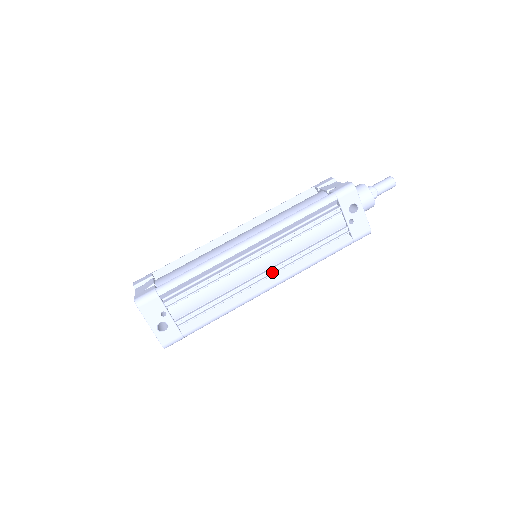
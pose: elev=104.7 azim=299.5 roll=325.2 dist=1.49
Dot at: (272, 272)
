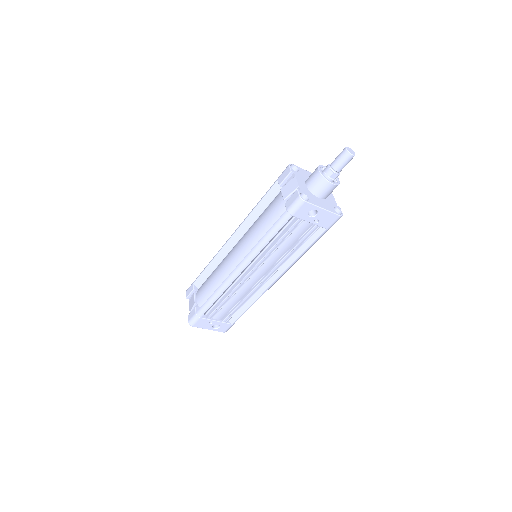
Dot at: (270, 273)
